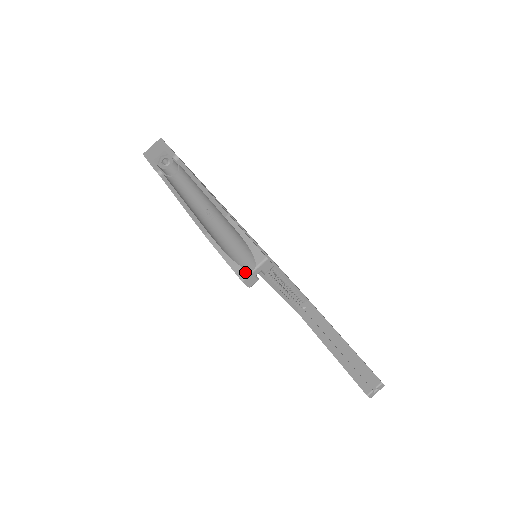
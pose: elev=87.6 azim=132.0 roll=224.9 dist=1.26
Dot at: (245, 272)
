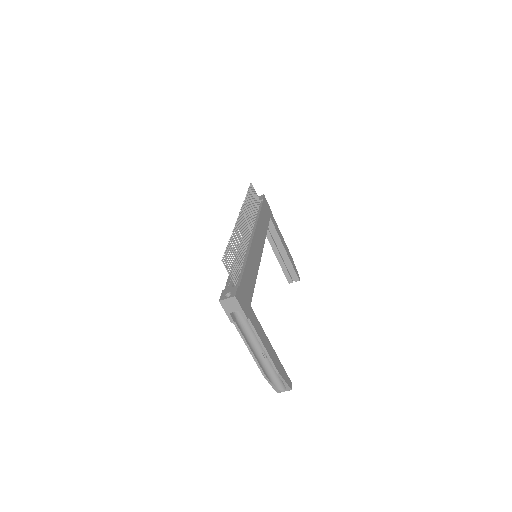
Dot at: (280, 392)
